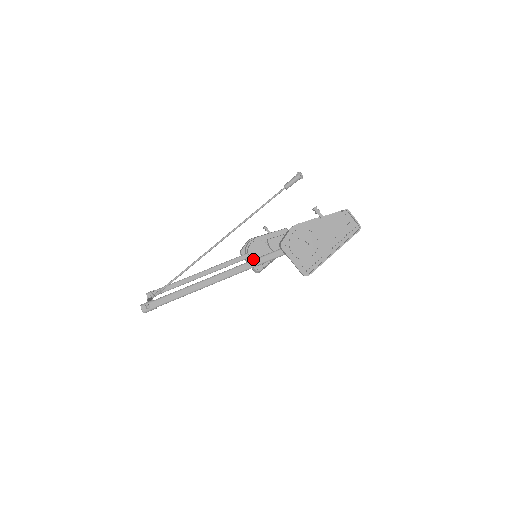
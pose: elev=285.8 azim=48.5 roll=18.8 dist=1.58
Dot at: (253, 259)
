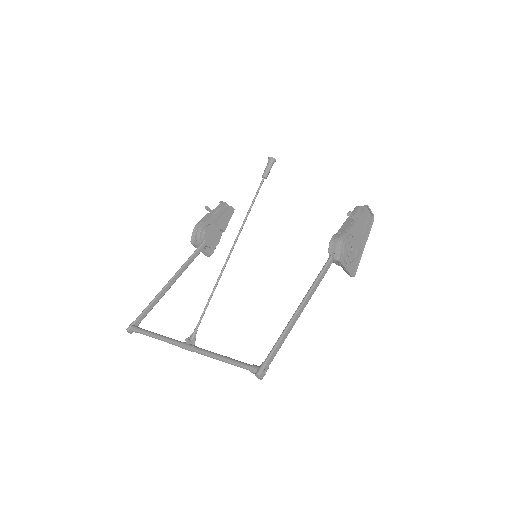
Dot at: (210, 246)
